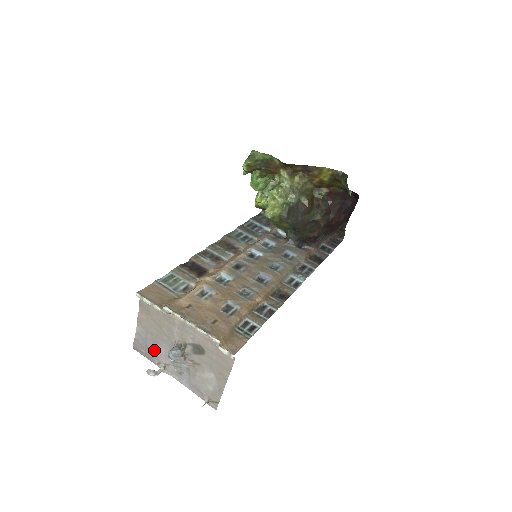
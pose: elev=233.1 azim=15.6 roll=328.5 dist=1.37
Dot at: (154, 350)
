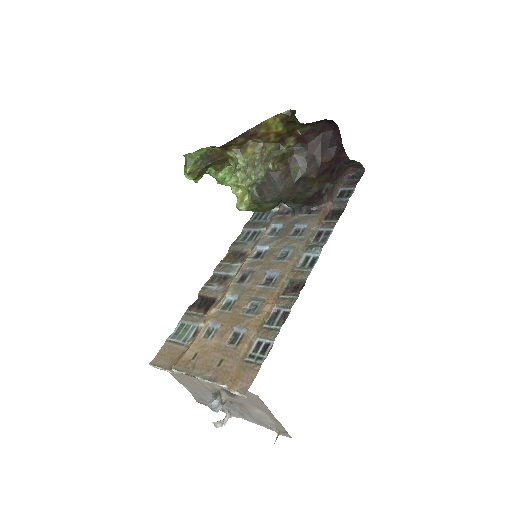
Dot at: occluded
